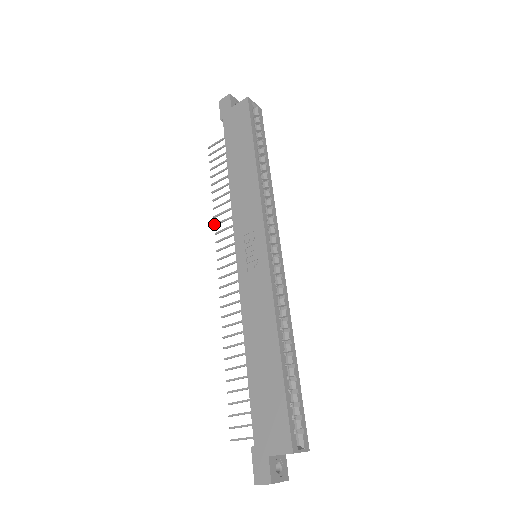
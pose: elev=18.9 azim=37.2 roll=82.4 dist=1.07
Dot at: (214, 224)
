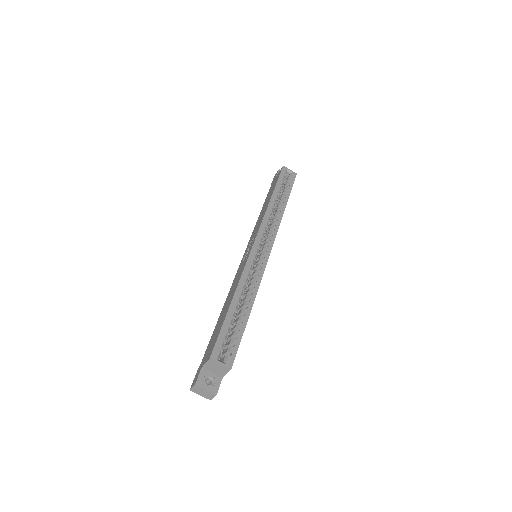
Dot at: occluded
